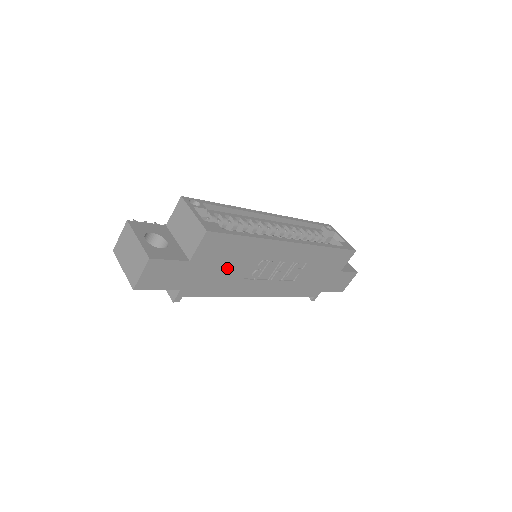
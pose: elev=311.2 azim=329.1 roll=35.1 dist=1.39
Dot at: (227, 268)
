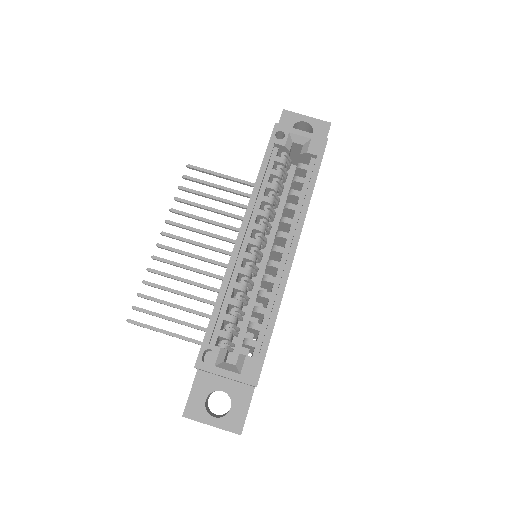
Dot at: occluded
